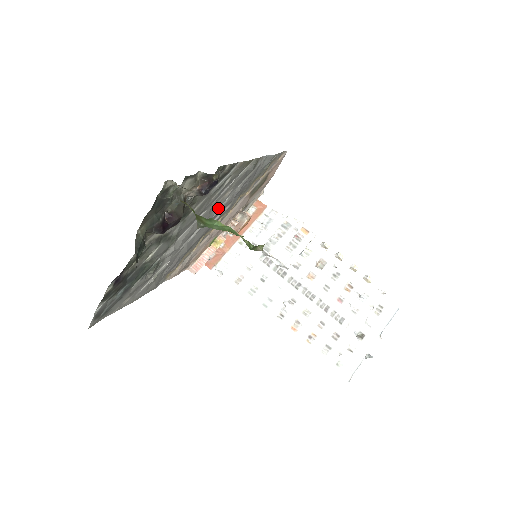
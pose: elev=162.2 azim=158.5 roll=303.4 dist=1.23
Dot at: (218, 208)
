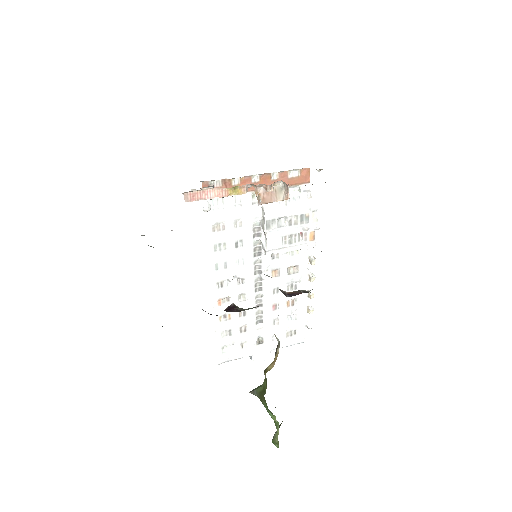
Dot at: occluded
